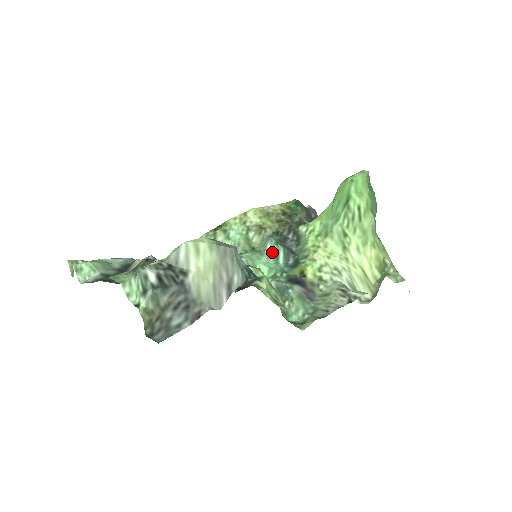
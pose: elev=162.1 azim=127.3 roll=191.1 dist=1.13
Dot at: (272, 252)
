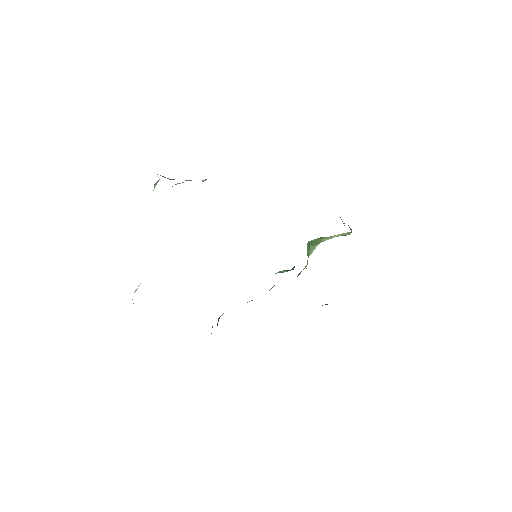
Dot at: occluded
